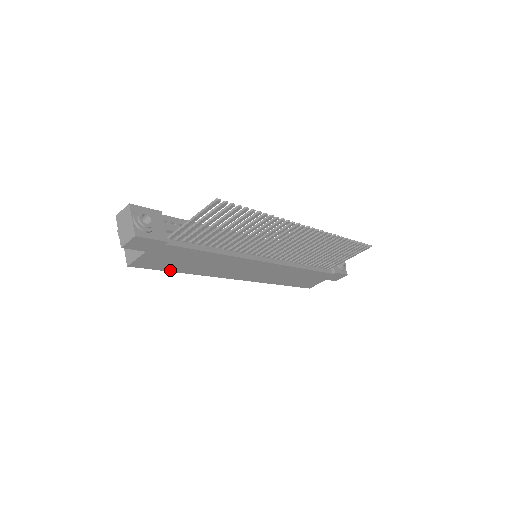
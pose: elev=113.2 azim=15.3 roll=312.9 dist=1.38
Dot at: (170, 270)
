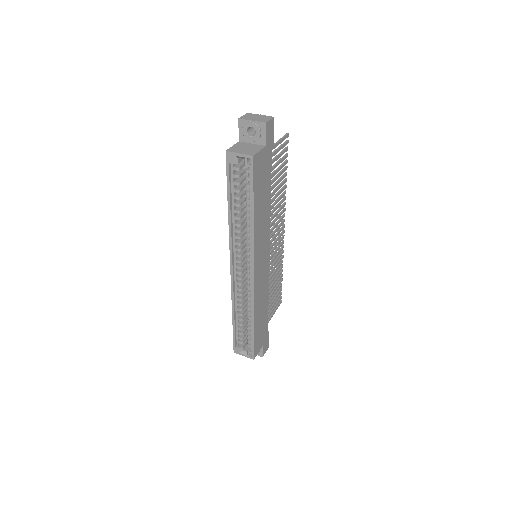
Dot at: (254, 198)
